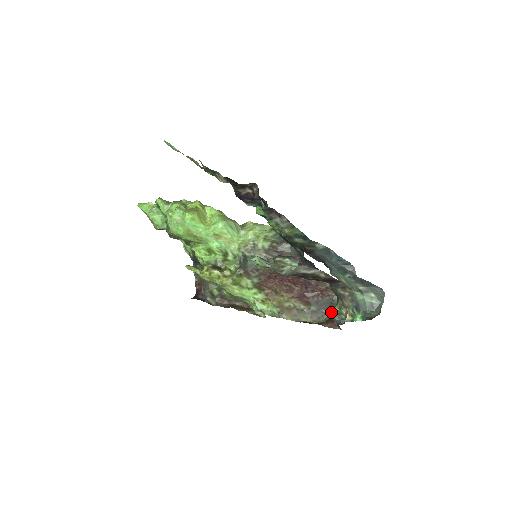
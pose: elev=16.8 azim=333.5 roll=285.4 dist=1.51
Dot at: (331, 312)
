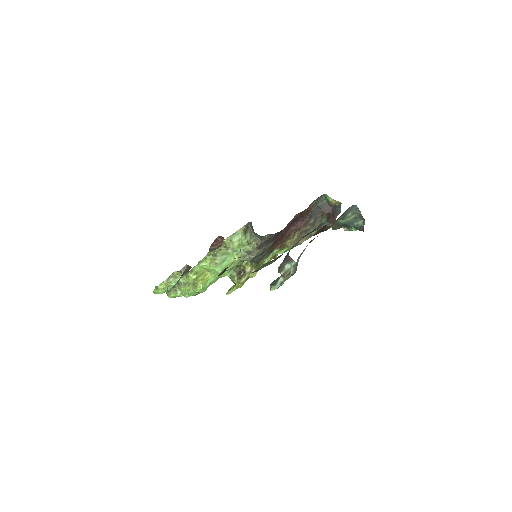
Dot at: (325, 213)
